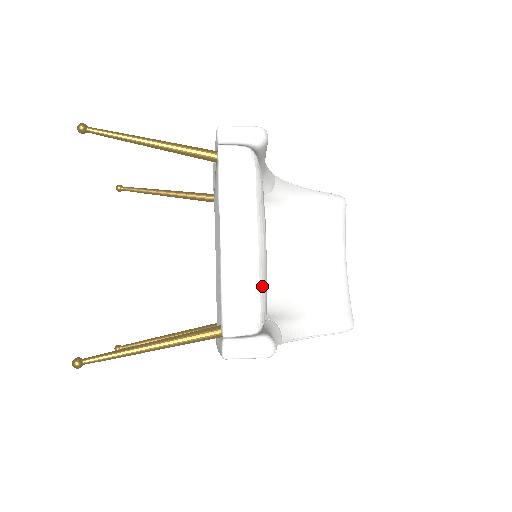
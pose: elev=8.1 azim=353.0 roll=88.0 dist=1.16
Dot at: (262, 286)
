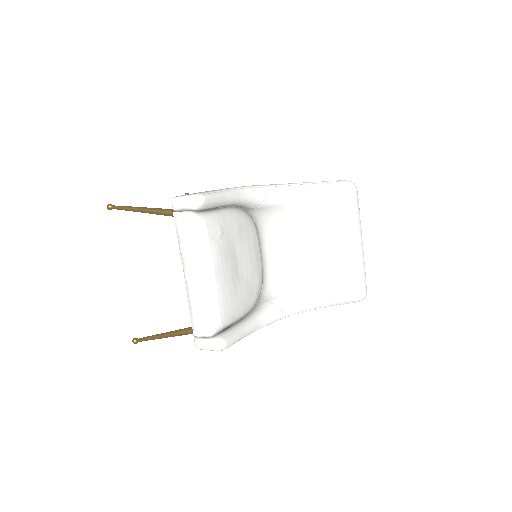
Dot at: (212, 306)
